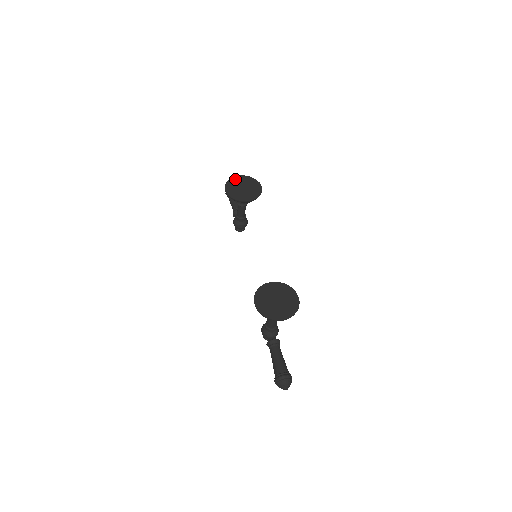
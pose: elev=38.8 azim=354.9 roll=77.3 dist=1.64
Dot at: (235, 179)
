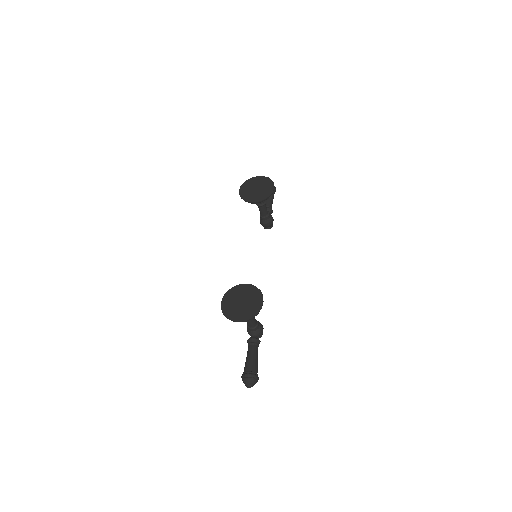
Dot at: (252, 180)
